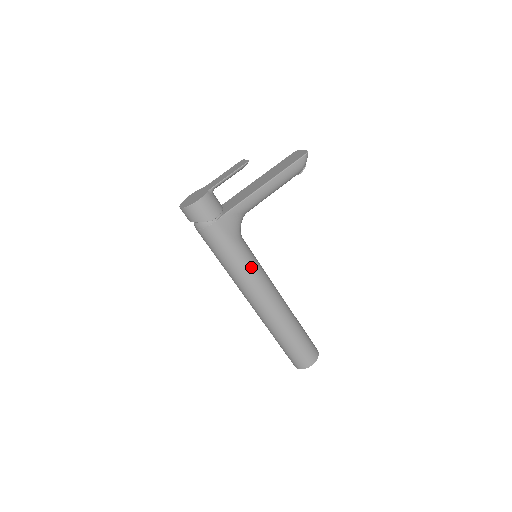
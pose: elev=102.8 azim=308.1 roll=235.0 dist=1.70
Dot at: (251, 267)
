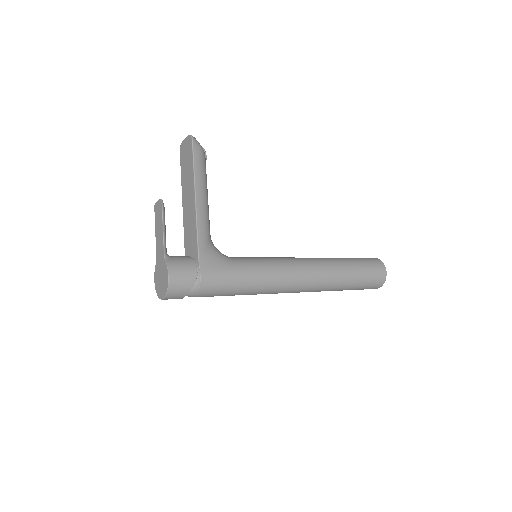
Dot at: (265, 268)
